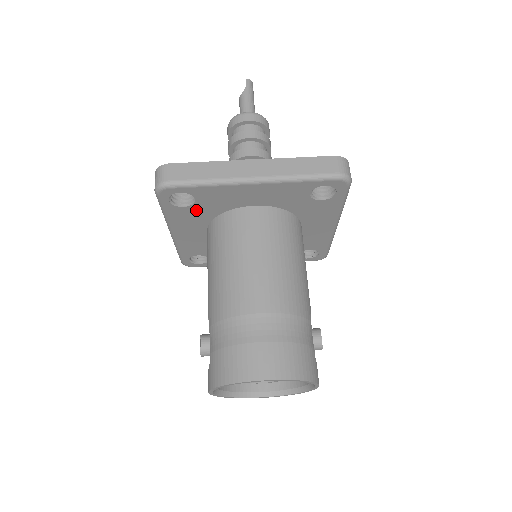
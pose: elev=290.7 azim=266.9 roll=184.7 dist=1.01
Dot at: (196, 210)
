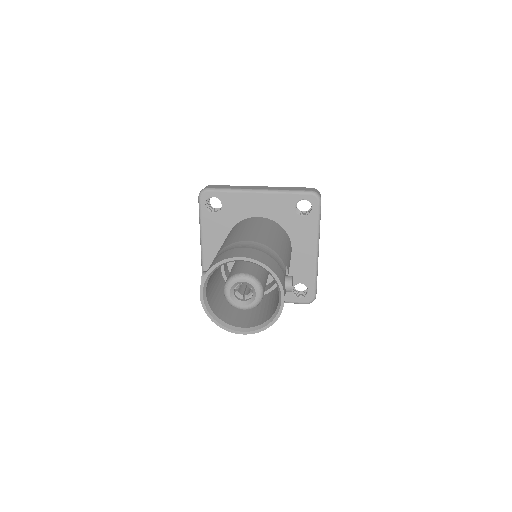
Dot at: (221, 218)
